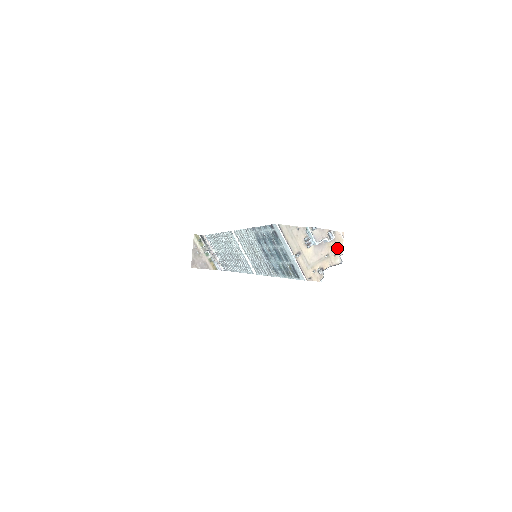
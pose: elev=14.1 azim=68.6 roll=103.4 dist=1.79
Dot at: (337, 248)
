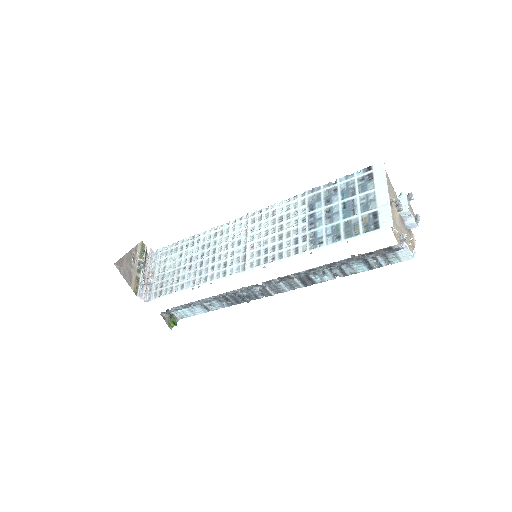
Dot at: (411, 243)
